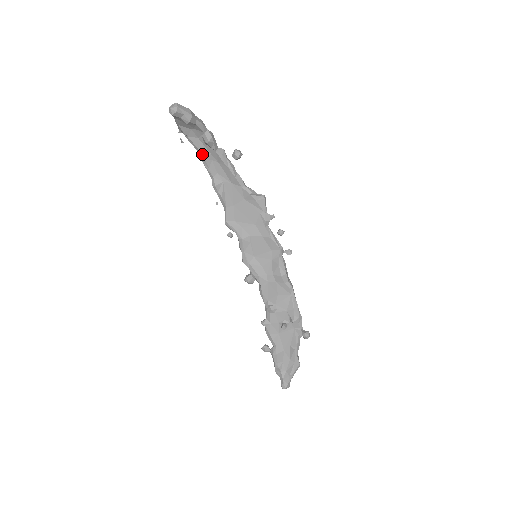
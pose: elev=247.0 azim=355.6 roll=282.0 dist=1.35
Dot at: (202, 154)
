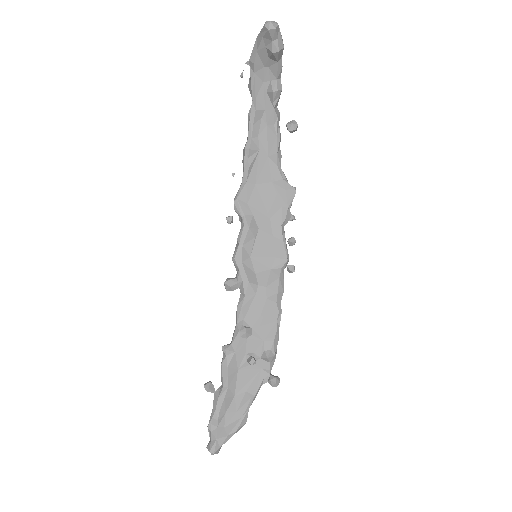
Dot at: (256, 104)
